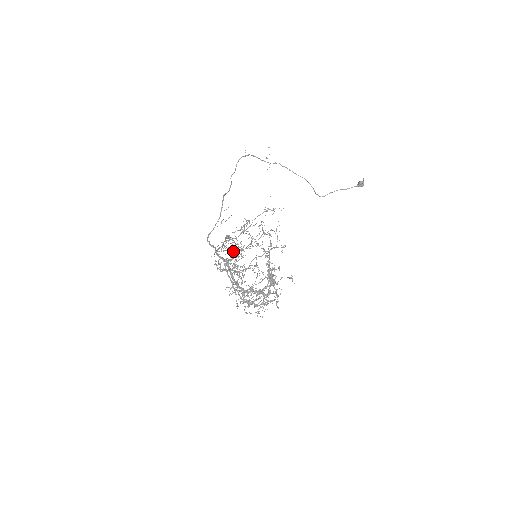
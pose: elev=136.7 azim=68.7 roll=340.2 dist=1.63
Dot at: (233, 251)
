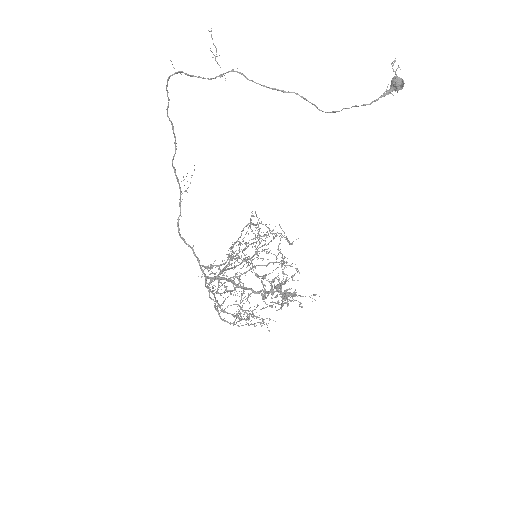
Dot at: (228, 291)
